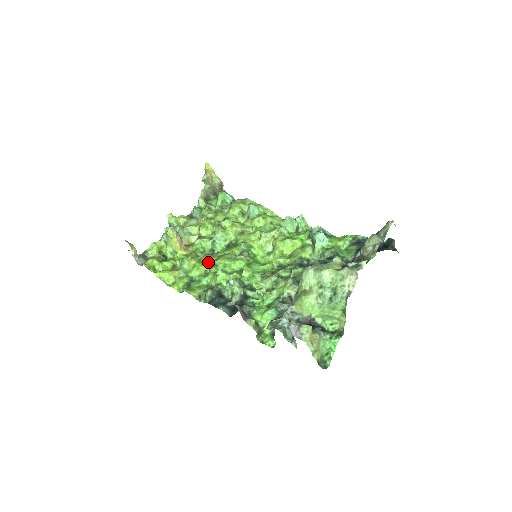
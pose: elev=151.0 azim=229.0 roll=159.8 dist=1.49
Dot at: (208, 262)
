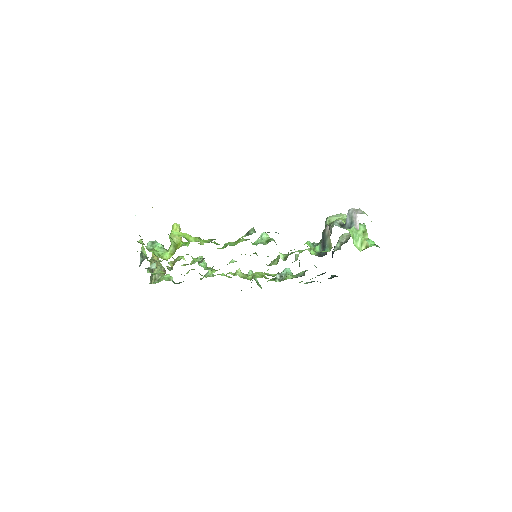
Dot at: (217, 248)
